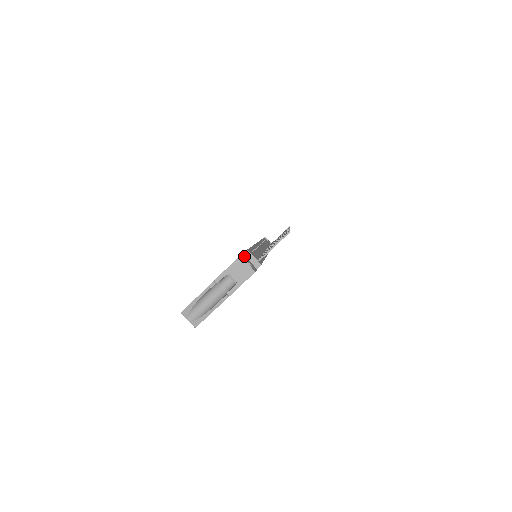
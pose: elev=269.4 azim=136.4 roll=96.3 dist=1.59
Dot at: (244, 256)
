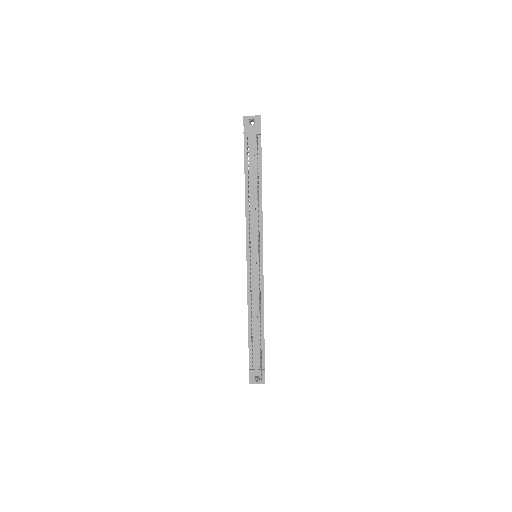
Dot at: (251, 372)
